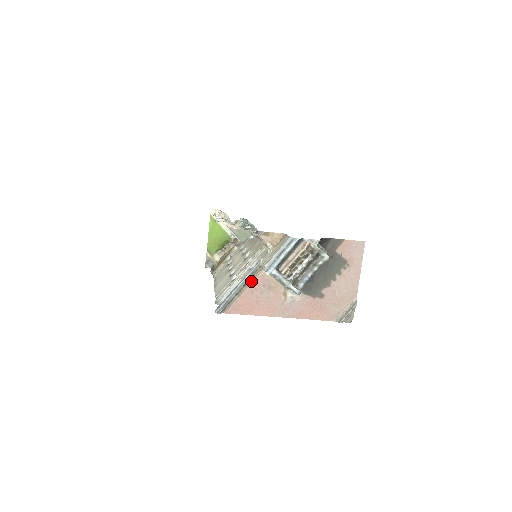
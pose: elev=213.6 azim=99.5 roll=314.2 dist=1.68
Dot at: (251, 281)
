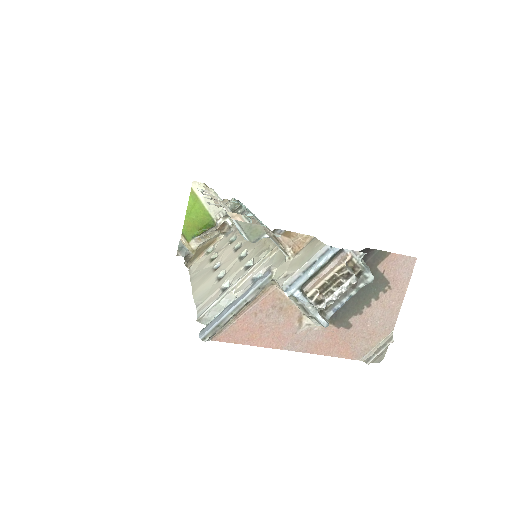
Dot at: (256, 299)
